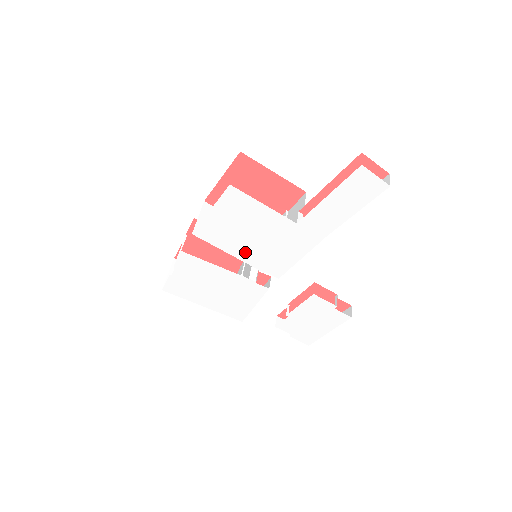
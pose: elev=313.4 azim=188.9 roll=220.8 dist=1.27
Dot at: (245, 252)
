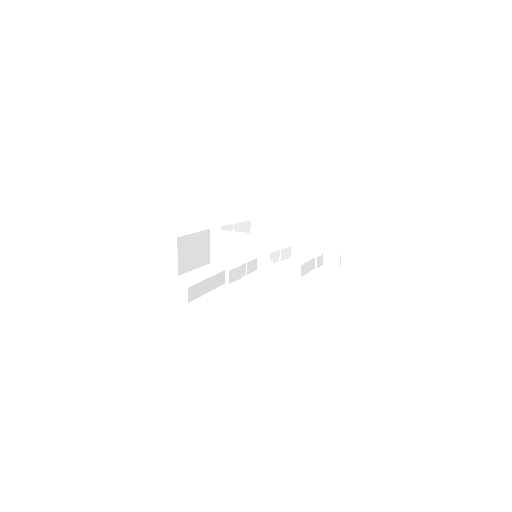
Dot at: occluded
